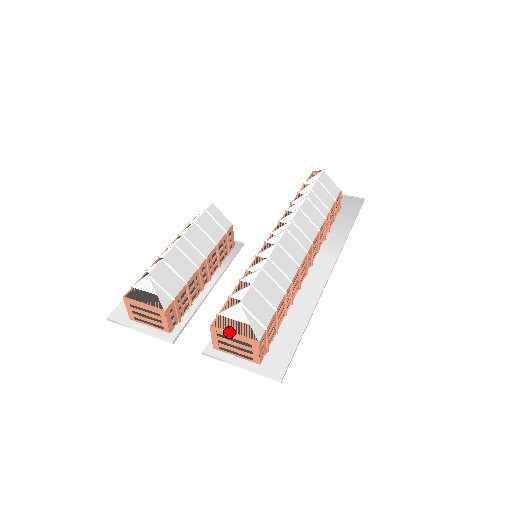
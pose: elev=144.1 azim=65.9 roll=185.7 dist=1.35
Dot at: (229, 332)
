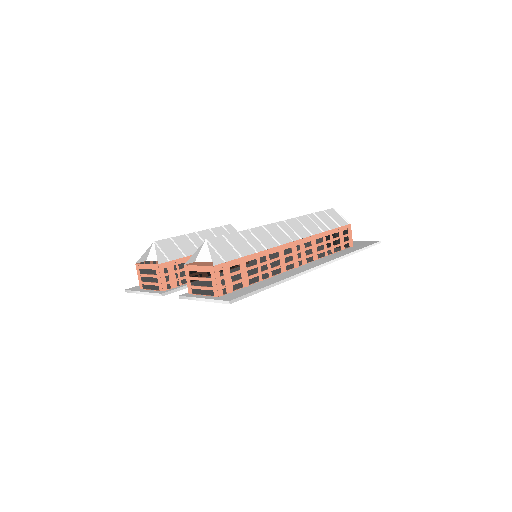
Dot at: (195, 265)
